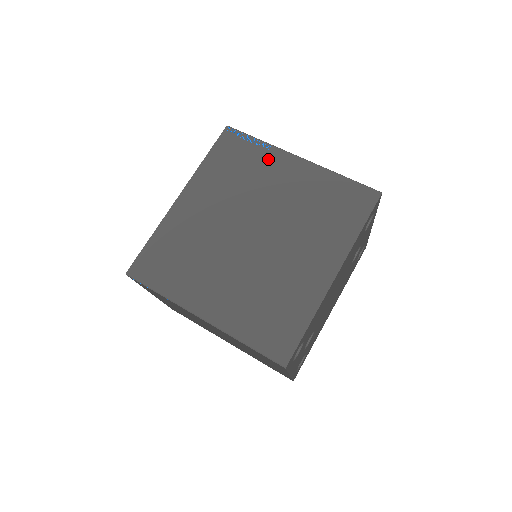
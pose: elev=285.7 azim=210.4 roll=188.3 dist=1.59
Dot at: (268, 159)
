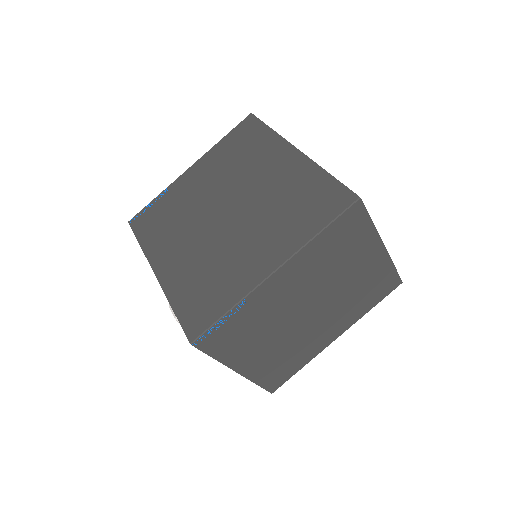
Dot at: (174, 192)
